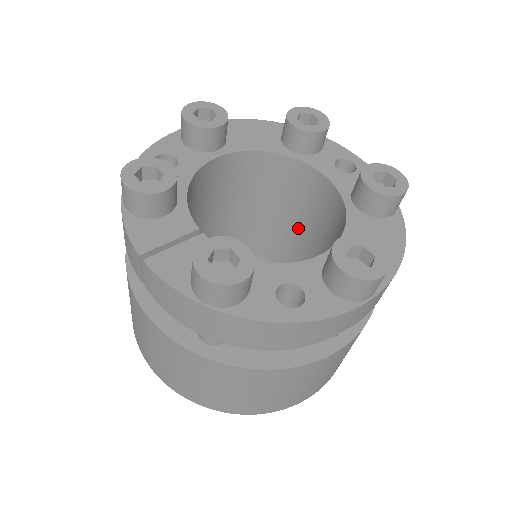
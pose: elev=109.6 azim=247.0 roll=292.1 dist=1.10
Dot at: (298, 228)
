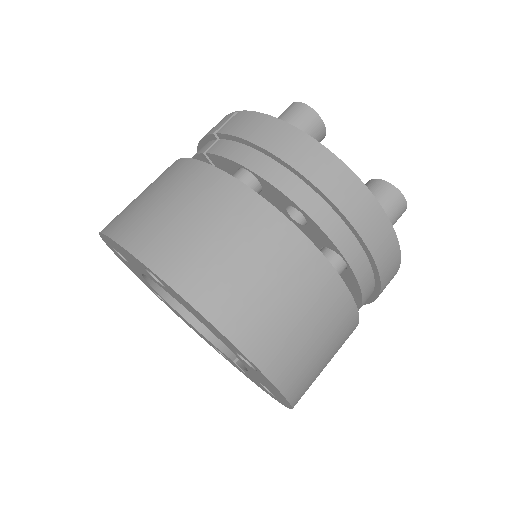
Dot at: occluded
